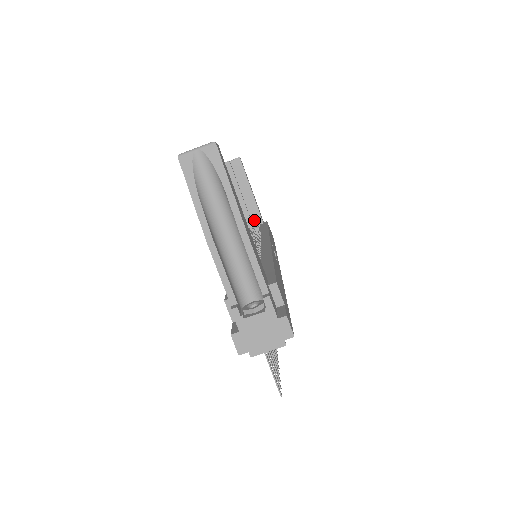
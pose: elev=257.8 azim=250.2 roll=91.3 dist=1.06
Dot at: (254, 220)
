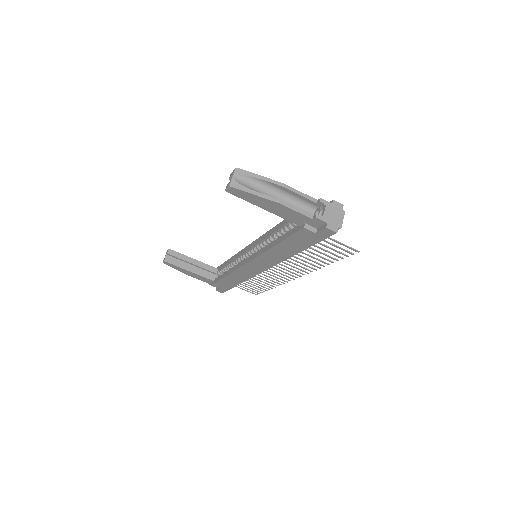
Dot at: (211, 274)
